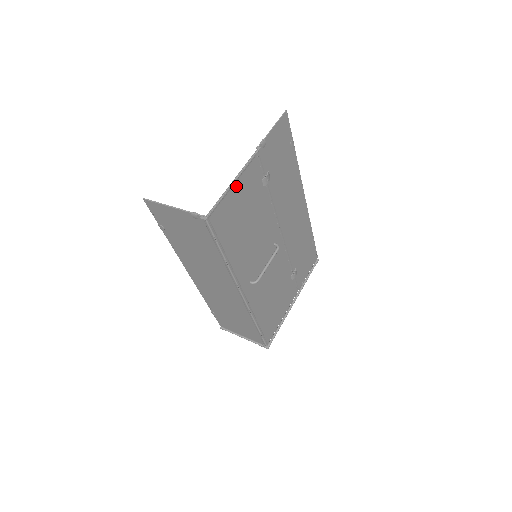
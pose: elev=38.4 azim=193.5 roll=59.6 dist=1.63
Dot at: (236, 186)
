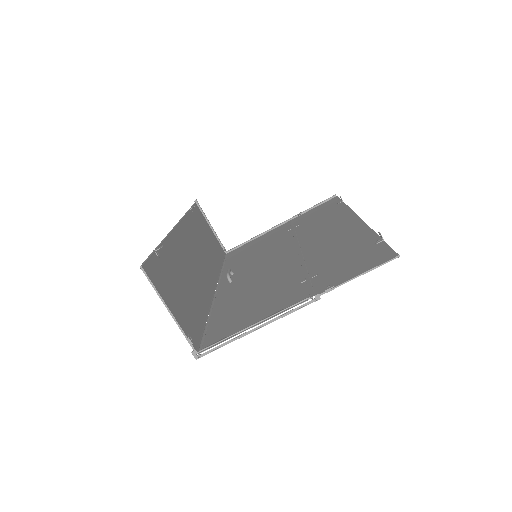
Dot at: (258, 320)
